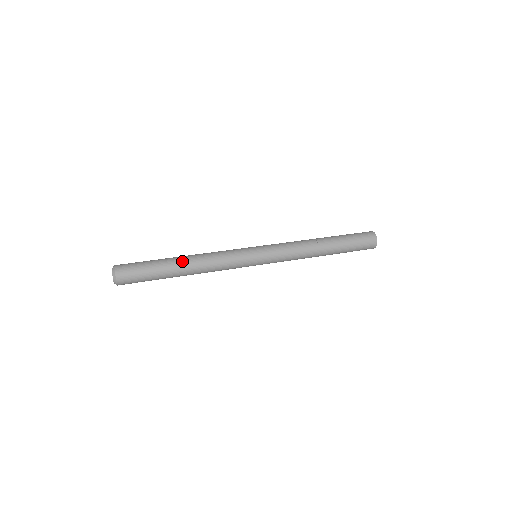
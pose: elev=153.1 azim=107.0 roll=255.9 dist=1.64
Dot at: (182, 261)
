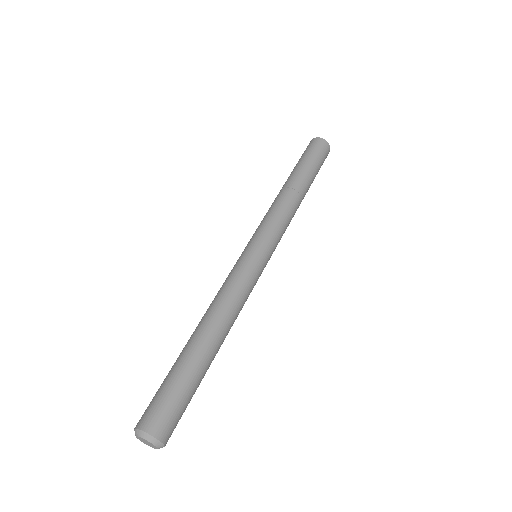
Dot at: (205, 337)
